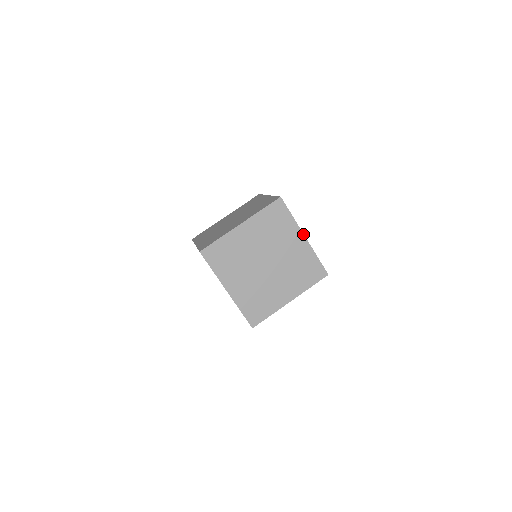
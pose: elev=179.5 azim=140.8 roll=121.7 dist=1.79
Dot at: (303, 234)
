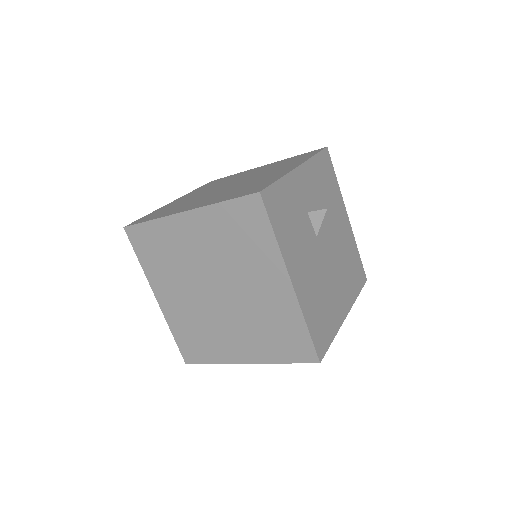
Dot at: (289, 276)
